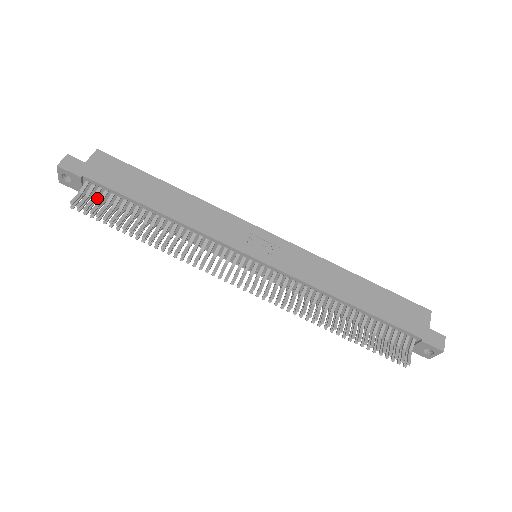
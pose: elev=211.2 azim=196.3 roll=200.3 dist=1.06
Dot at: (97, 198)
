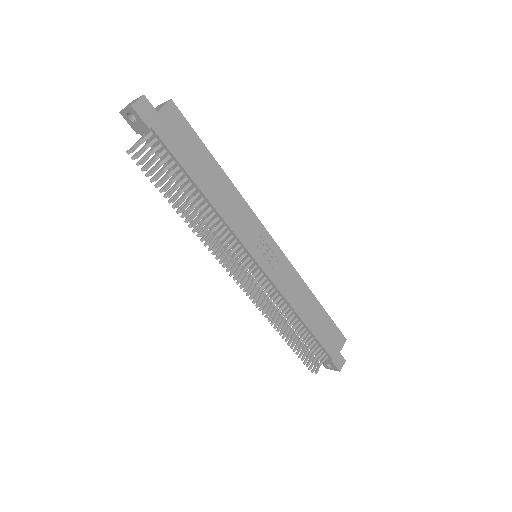
Dot at: occluded
